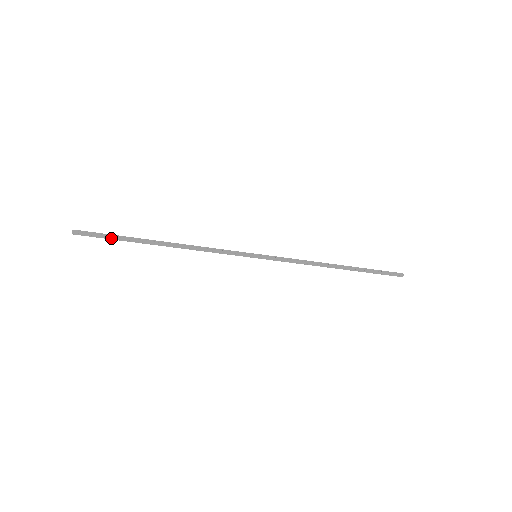
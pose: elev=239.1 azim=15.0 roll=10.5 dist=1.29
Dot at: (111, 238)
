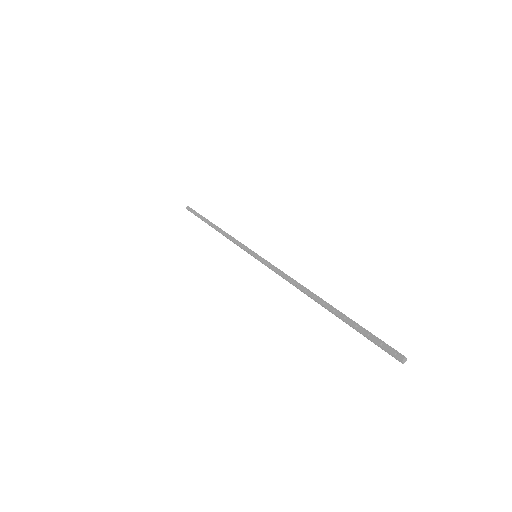
Dot at: (197, 215)
